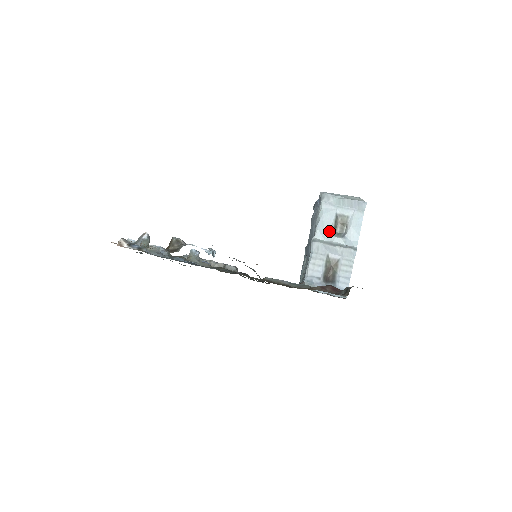
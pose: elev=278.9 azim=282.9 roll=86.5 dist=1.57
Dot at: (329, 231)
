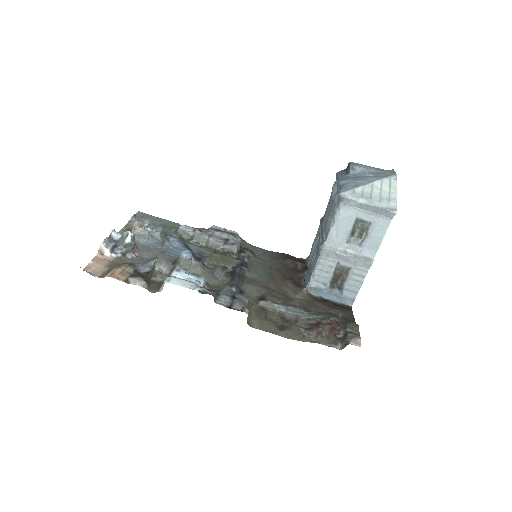
Dot at: (344, 237)
